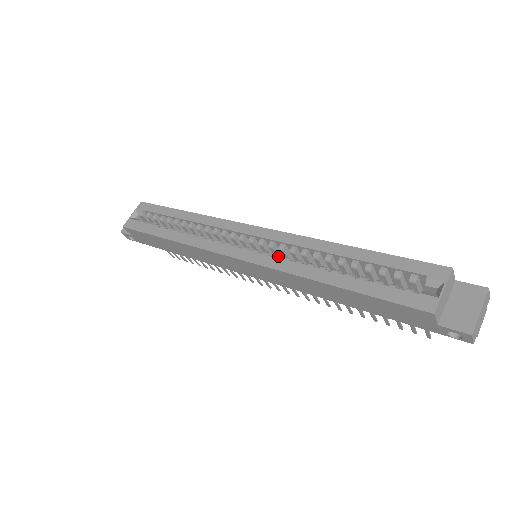
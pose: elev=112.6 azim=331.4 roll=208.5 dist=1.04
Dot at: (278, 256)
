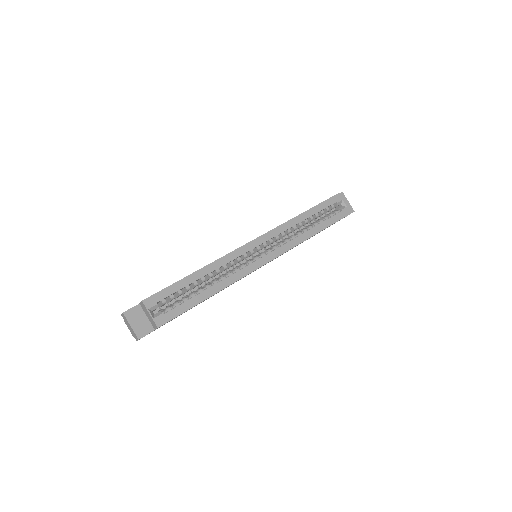
Dot at: (282, 243)
